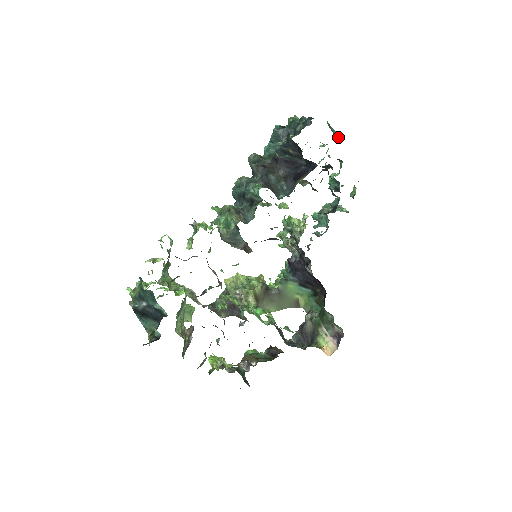
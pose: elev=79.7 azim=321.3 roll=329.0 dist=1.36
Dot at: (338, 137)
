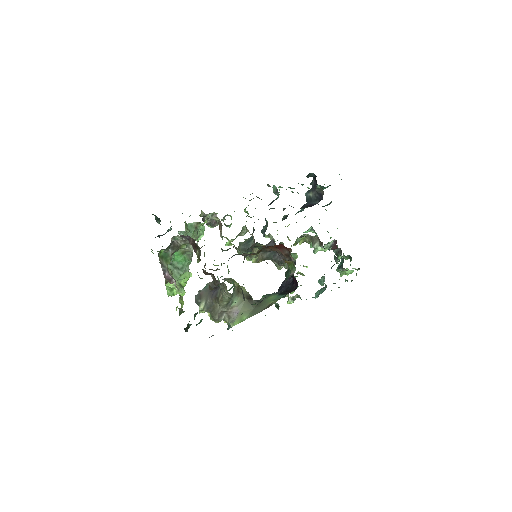
Dot at: occluded
